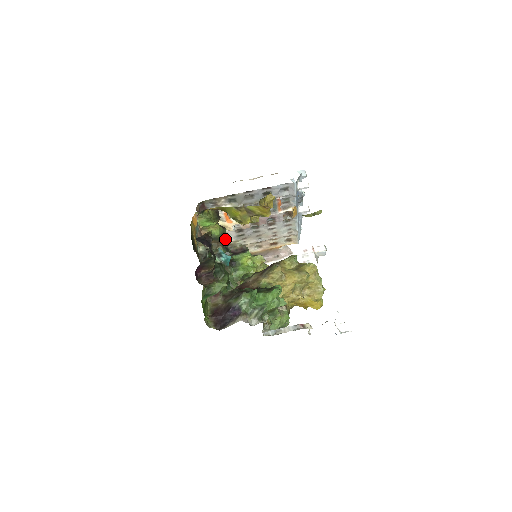
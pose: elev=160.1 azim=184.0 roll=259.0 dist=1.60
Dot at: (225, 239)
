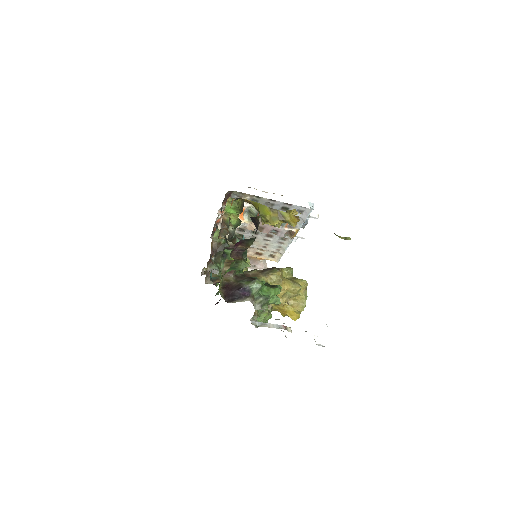
Dot at: occluded
